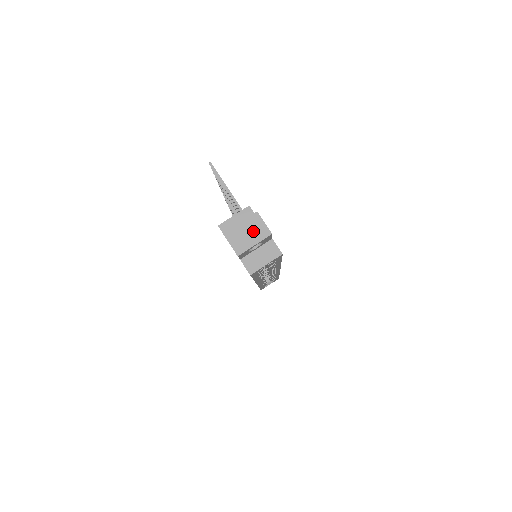
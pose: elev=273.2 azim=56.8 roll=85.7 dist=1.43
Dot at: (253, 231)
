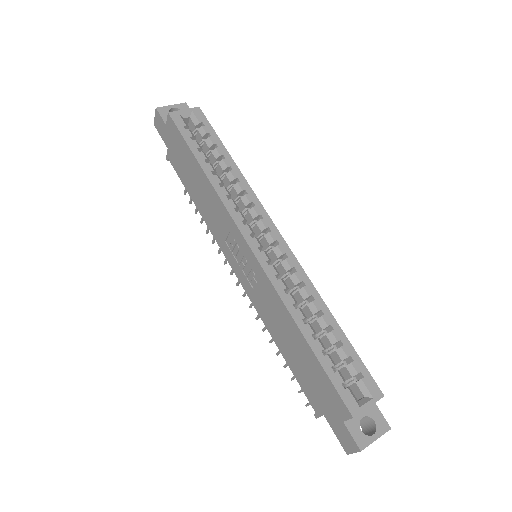
Dot at: occluded
